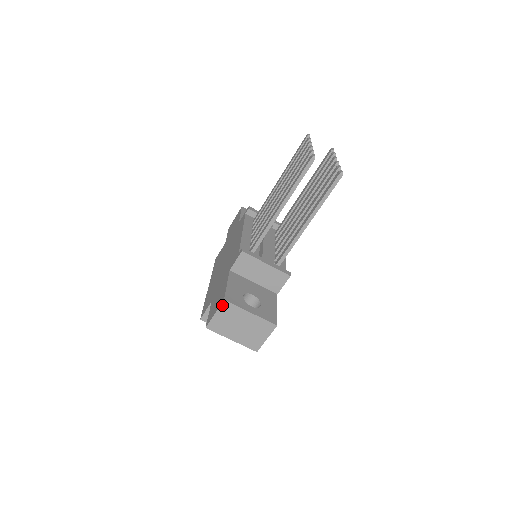
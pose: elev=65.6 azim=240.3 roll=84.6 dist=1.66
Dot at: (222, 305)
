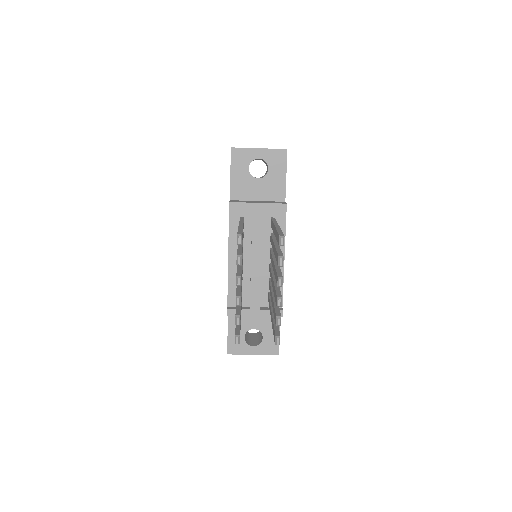
Dot at: occluded
